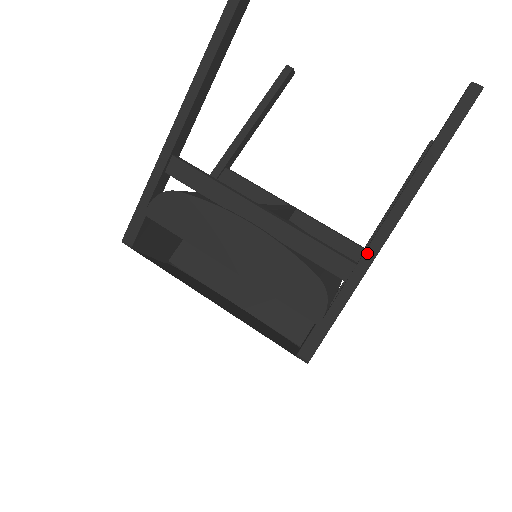
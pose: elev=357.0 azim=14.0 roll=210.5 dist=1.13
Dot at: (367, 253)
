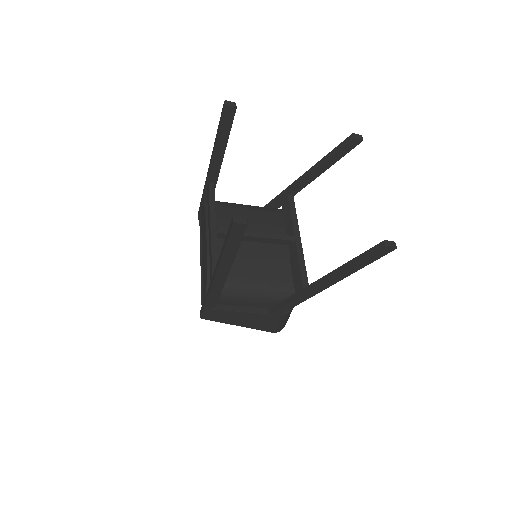
Dot at: (212, 280)
